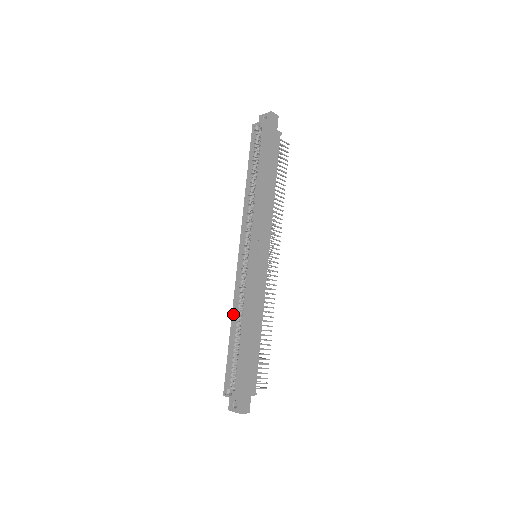
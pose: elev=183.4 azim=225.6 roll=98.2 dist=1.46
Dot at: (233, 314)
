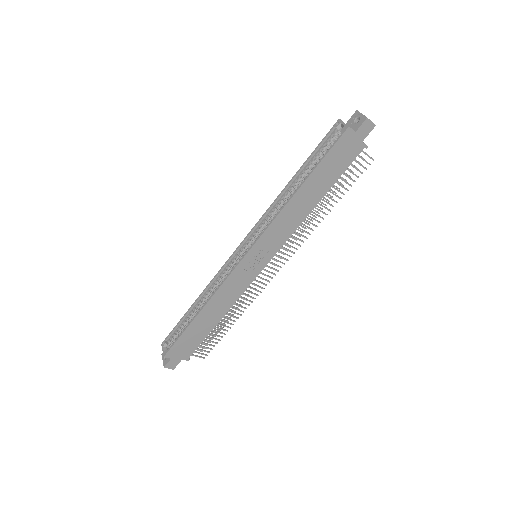
Dot at: (204, 292)
